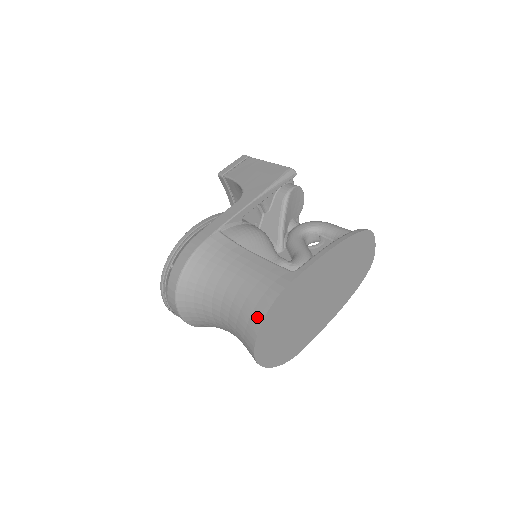
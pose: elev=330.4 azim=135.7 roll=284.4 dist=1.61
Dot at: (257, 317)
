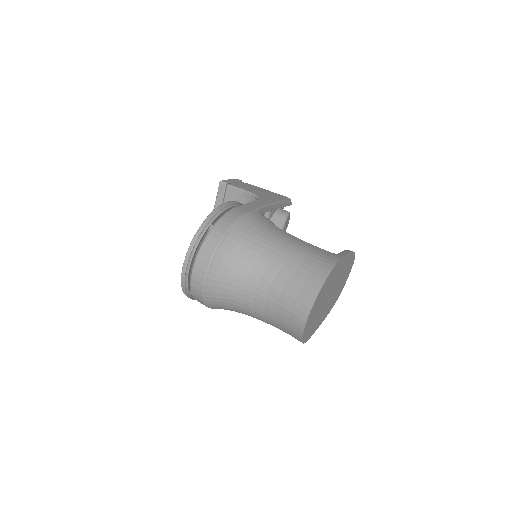
Dot at: (318, 276)
